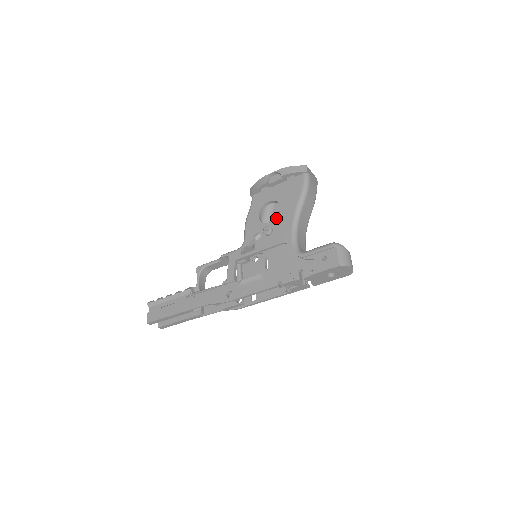
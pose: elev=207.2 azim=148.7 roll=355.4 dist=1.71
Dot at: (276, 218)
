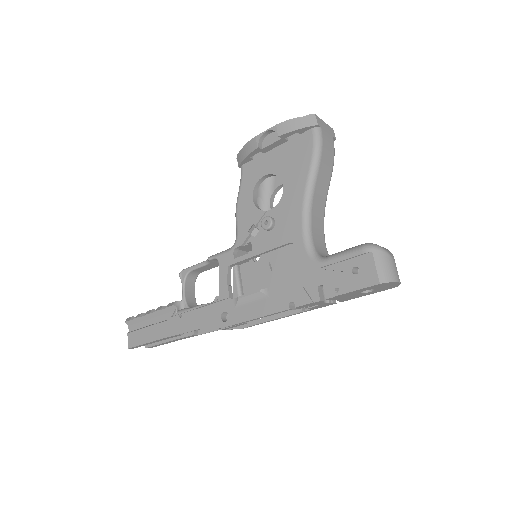
Dot at: occluded
